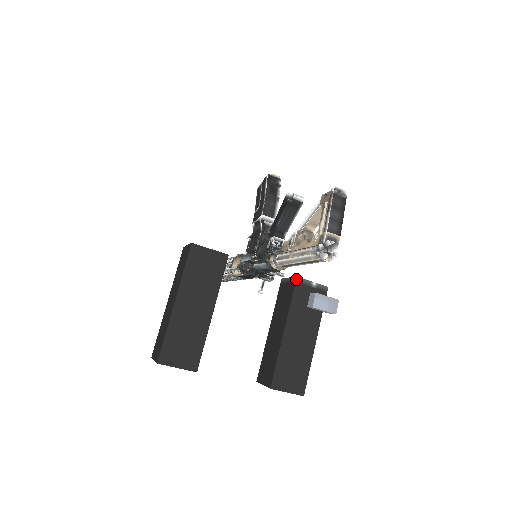
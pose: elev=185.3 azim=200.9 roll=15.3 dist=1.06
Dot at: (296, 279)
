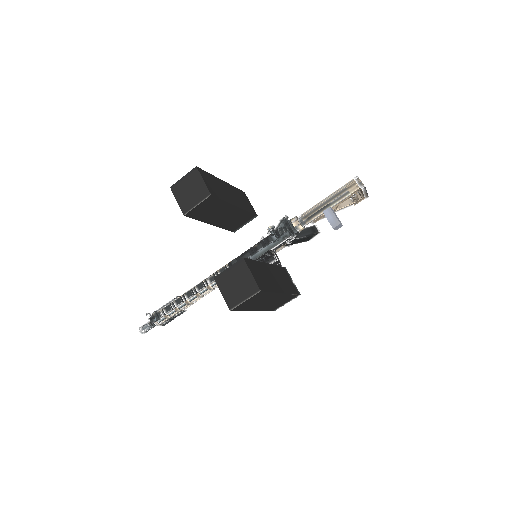
Dot at: (285, 267)
